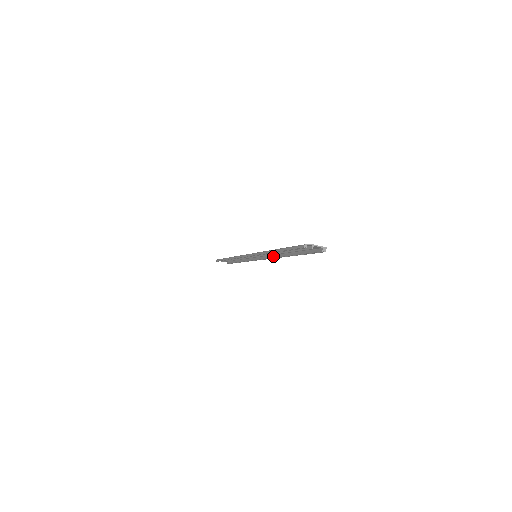
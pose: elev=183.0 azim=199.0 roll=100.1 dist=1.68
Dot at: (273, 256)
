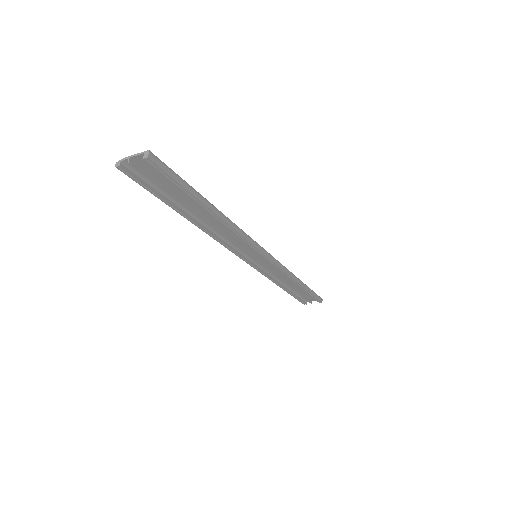
Dot at: (242, 238)
